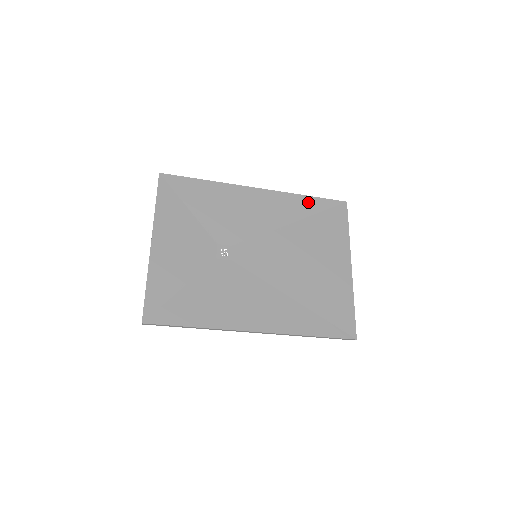
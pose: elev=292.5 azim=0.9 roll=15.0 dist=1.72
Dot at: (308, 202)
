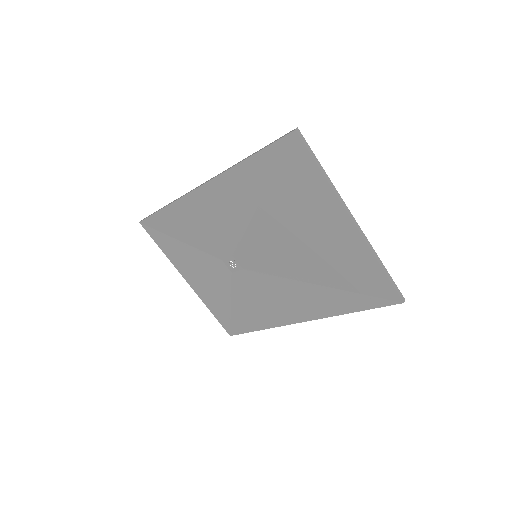
Dot at: (254, 166)
